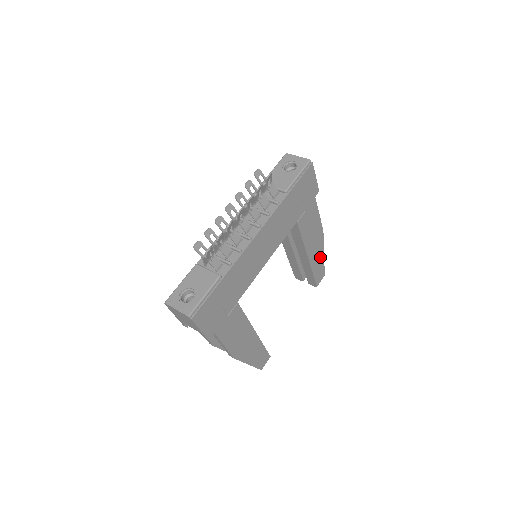
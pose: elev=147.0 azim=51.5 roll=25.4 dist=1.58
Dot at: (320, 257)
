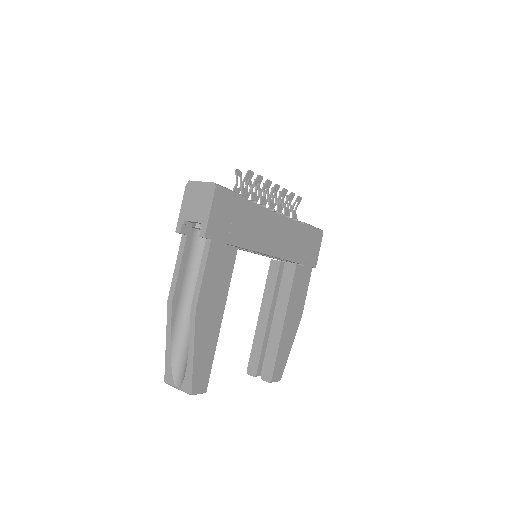
Dot at: (288, 345)
